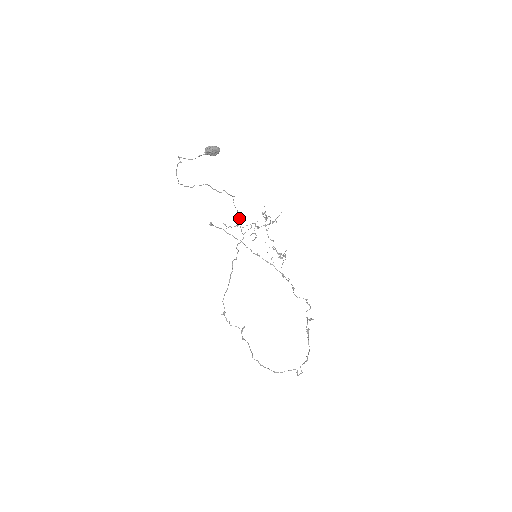
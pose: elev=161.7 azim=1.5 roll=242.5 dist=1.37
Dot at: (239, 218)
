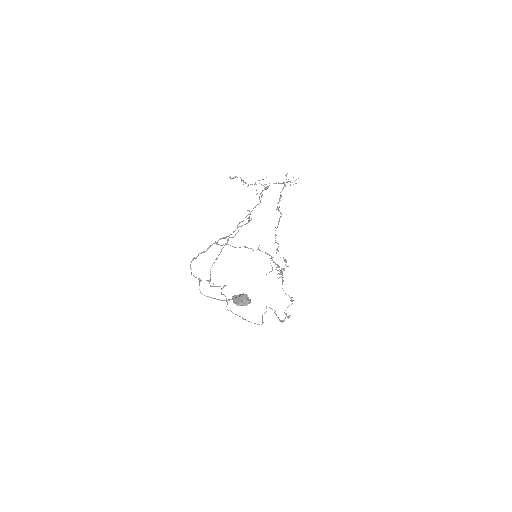
Dot at: occluded
